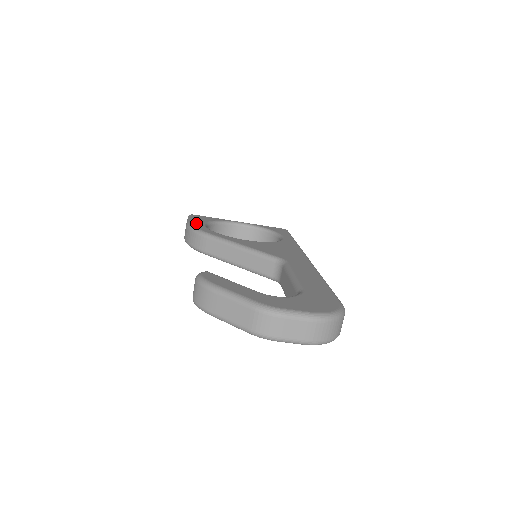
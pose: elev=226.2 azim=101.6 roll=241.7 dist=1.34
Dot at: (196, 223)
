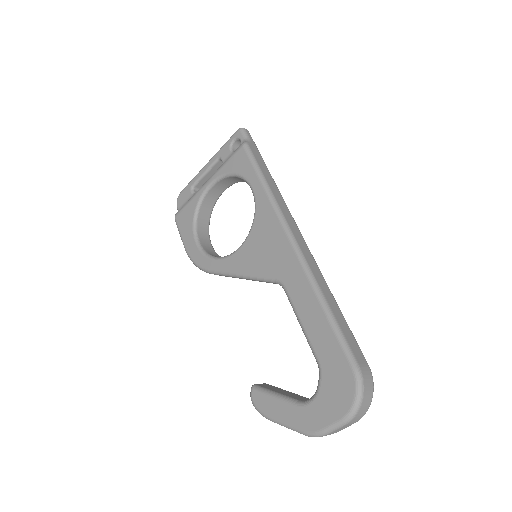
Dot at: (190, 248)
